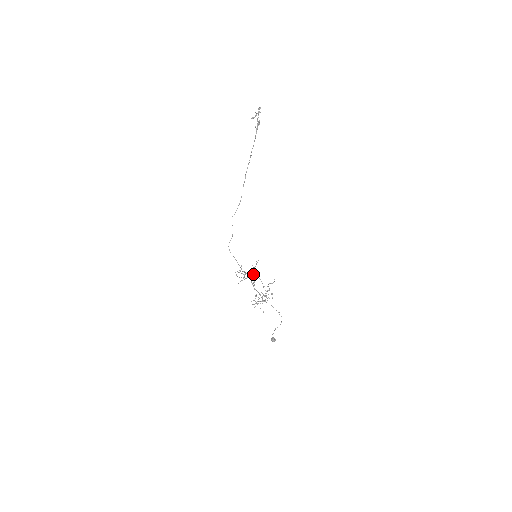
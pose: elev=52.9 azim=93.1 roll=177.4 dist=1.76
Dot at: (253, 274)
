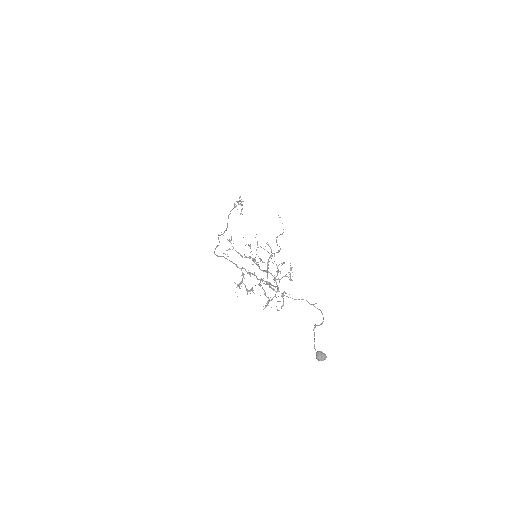
Dot at: (254, 259)
